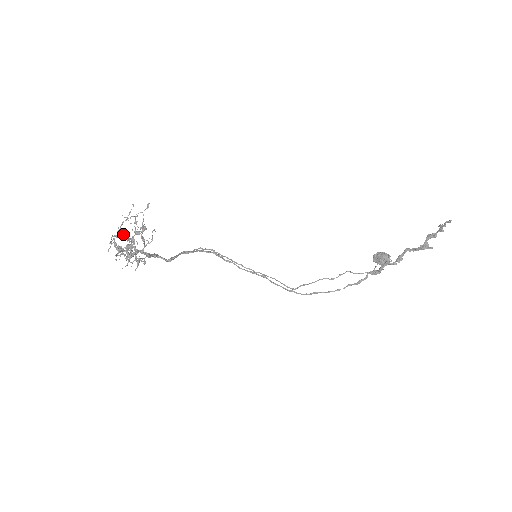
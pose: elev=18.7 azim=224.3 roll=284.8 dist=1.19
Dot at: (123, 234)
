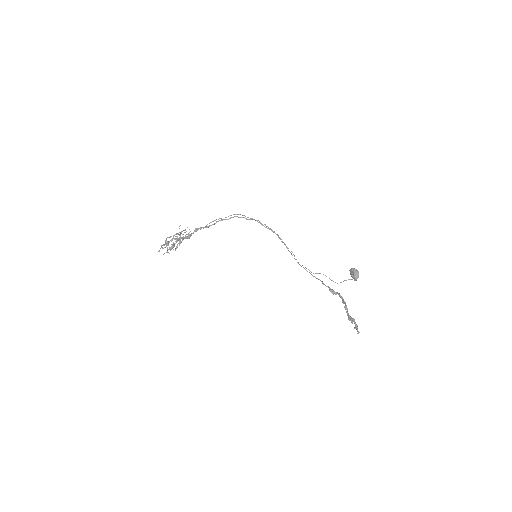
Dot at: (167, 244)
